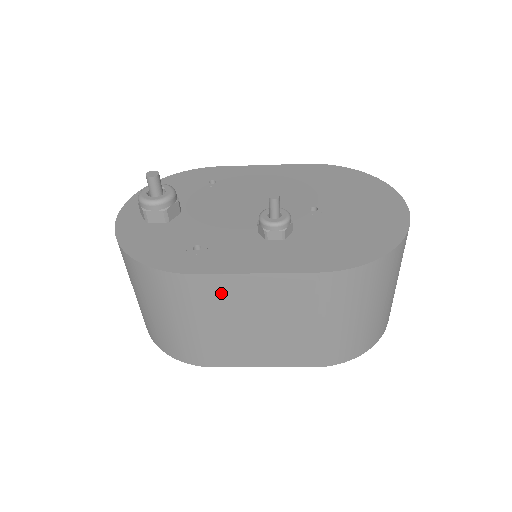
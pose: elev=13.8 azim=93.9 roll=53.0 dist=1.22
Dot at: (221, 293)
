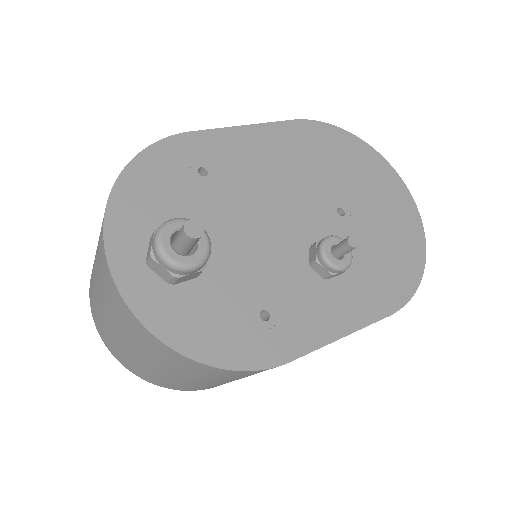
Dot at: occluded
